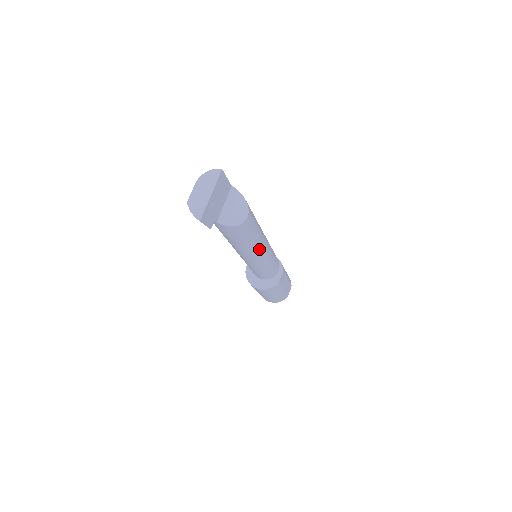
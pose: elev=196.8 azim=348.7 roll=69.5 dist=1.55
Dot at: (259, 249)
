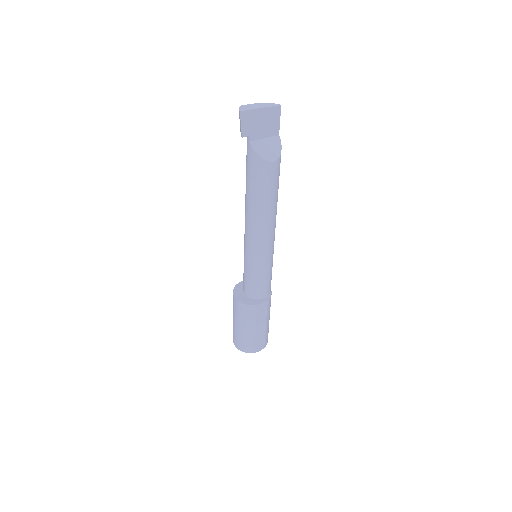
Dot at: (263, 226)
